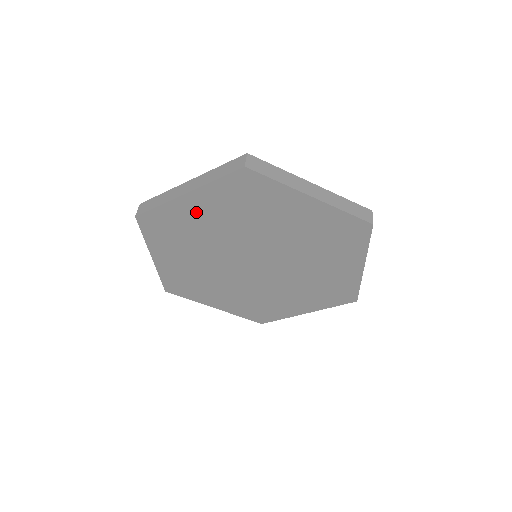
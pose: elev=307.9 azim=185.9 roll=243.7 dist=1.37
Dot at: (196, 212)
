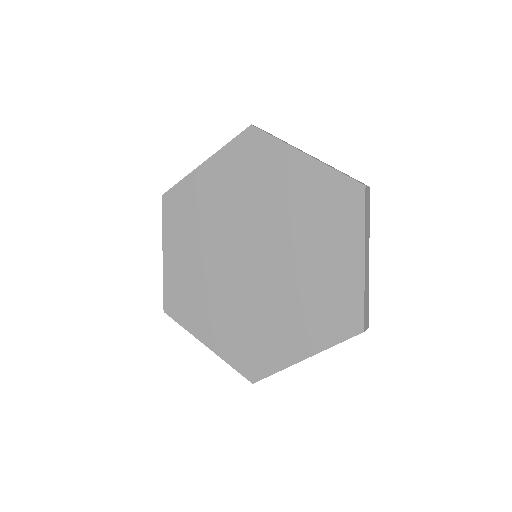
Dot at: (209, 185)
